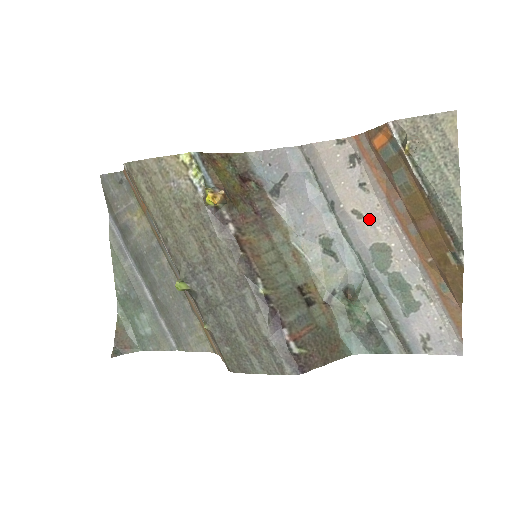
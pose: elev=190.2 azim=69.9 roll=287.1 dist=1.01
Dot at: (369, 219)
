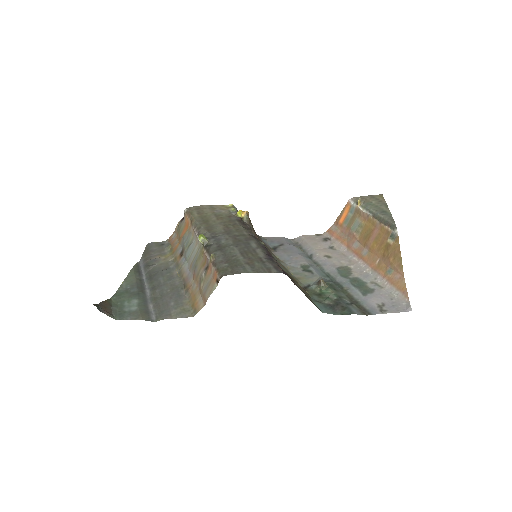
Dot at: (336, 258)
